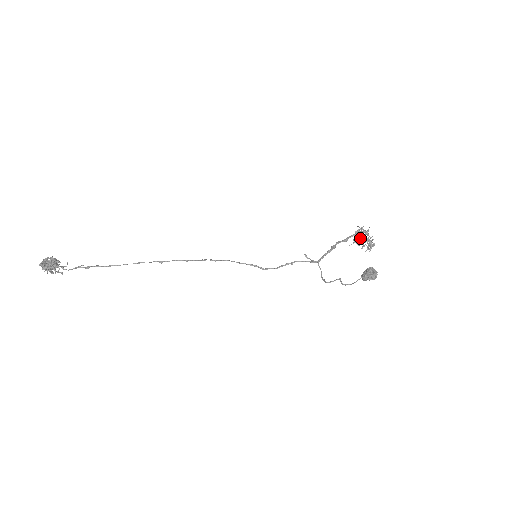
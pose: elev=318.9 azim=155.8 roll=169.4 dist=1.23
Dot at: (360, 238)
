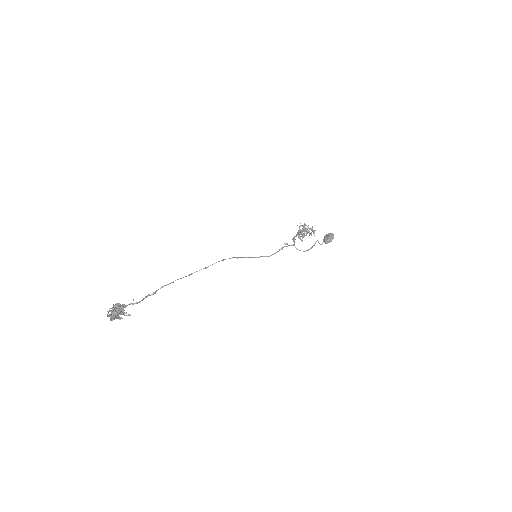
Dot at: (304, 231)
